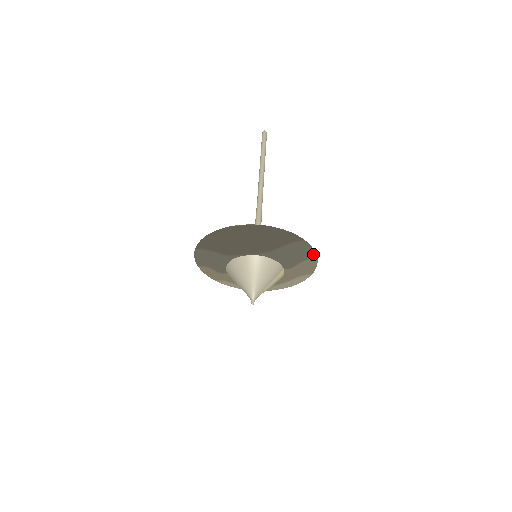
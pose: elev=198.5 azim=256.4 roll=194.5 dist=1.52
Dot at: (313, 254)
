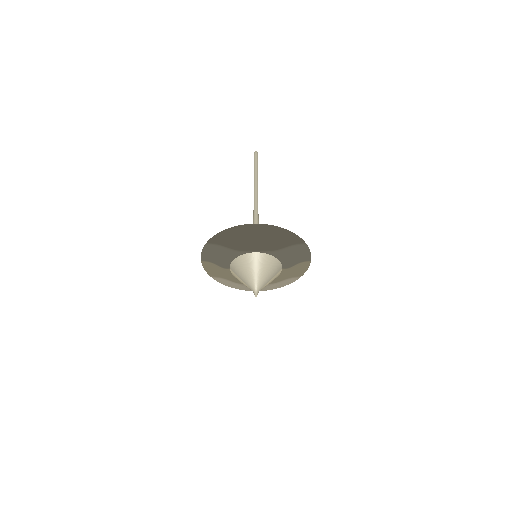
Dot at: (309, 257)
